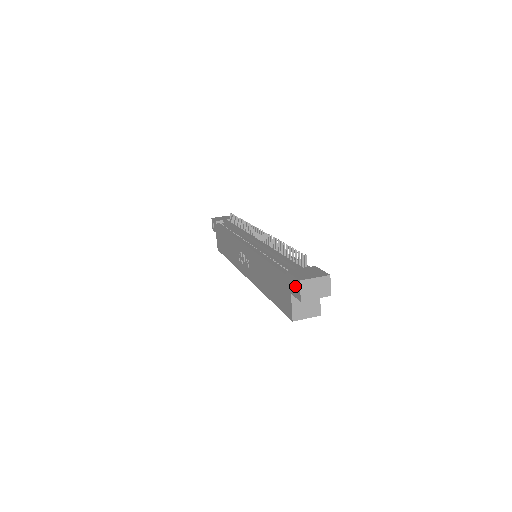
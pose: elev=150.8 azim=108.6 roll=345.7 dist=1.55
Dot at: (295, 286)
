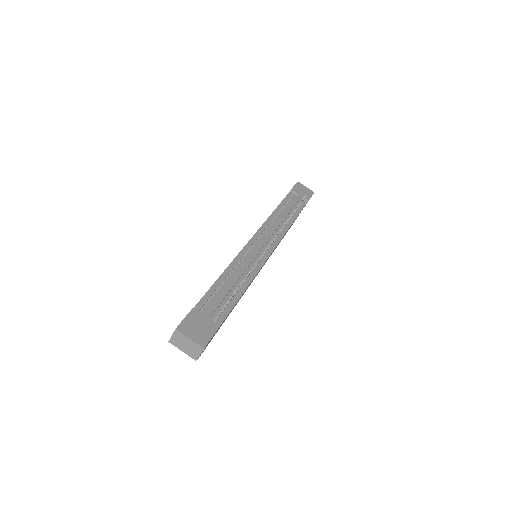
Dot at: occluded
